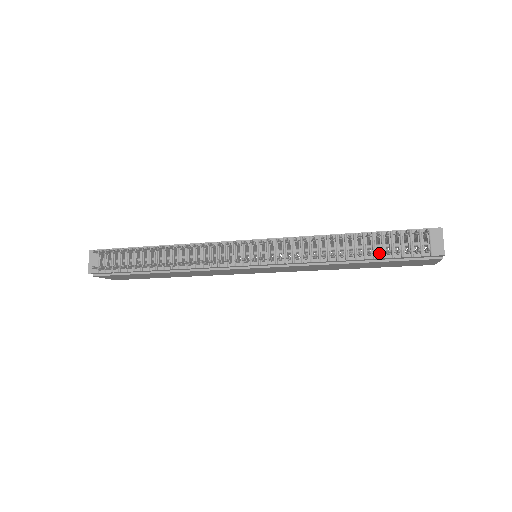
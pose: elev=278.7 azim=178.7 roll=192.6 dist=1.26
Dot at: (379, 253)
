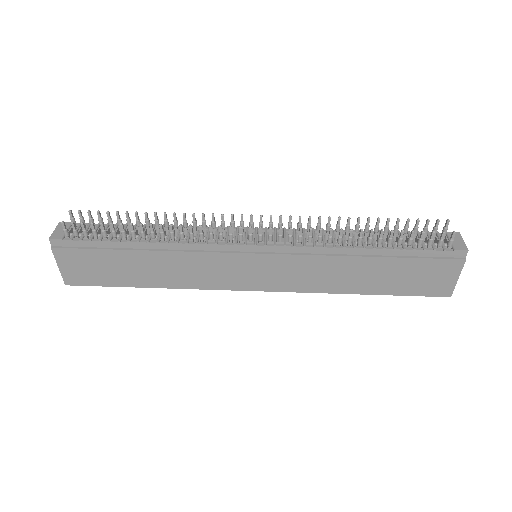
Dot at: (401, 235)
